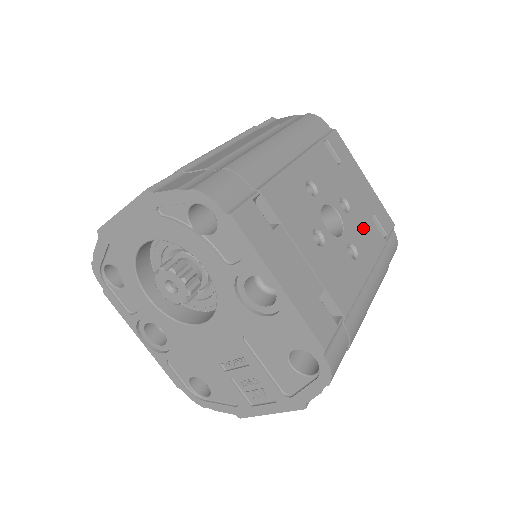
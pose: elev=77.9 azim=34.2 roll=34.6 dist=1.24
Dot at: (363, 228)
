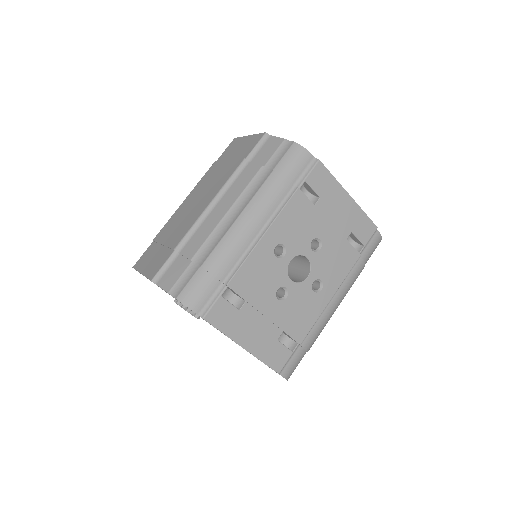
Dot at: (334, 256)
